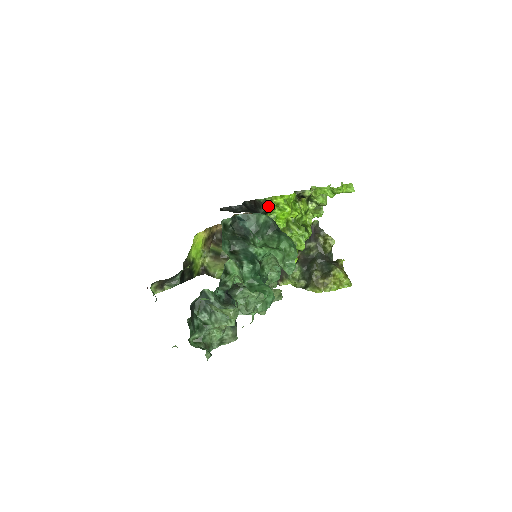
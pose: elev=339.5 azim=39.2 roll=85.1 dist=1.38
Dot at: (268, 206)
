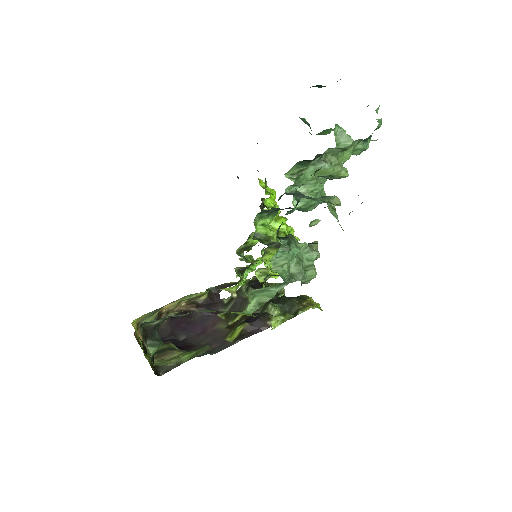
Dot at: occluded
